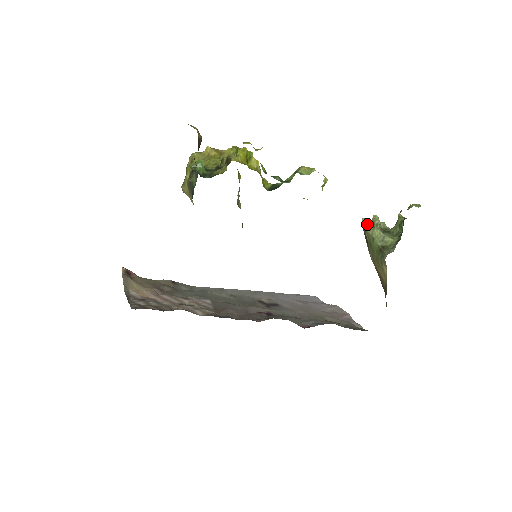
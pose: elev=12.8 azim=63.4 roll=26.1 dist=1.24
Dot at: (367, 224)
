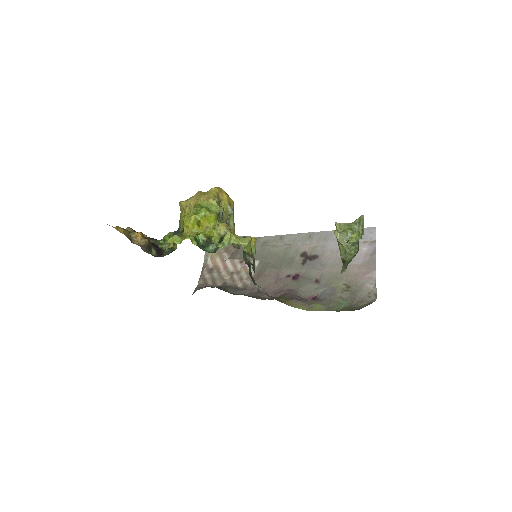
Dot at: occluded
